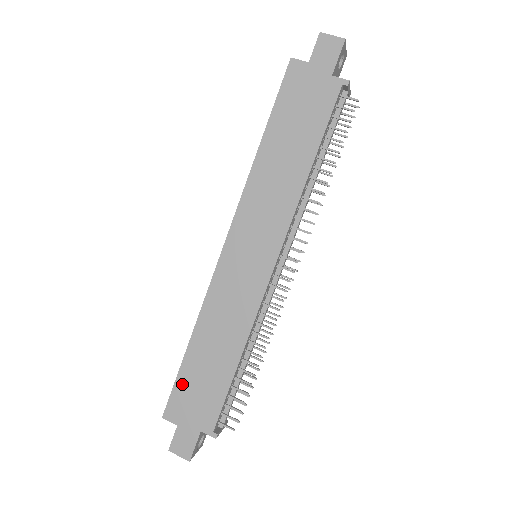
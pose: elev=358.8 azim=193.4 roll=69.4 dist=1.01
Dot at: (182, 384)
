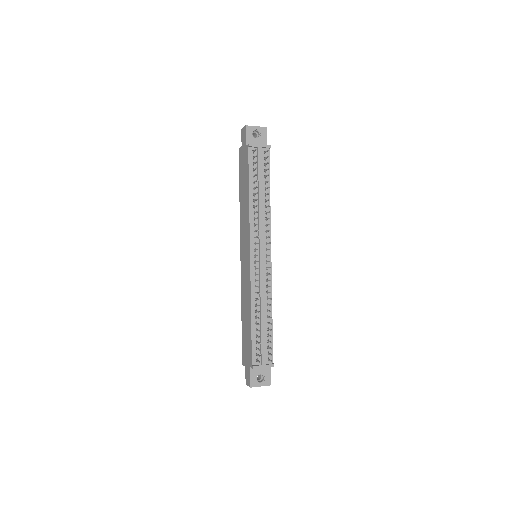
Dot at: (243, 341)
